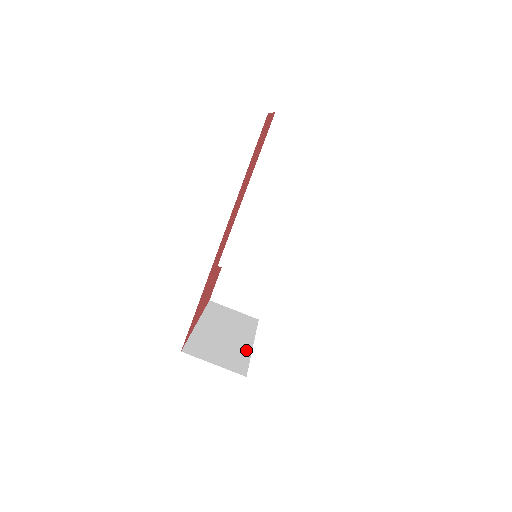
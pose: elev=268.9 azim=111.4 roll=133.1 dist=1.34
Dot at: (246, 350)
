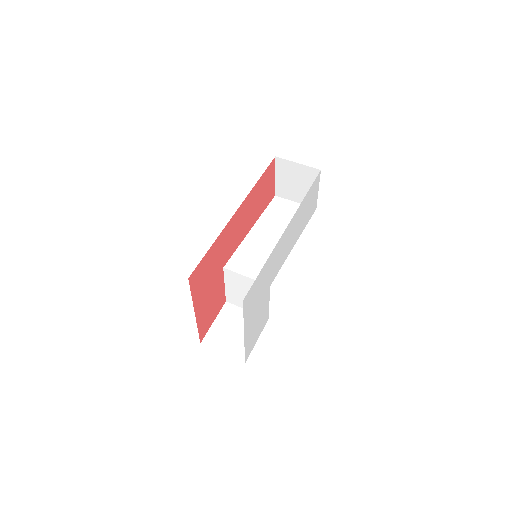
Dot at: occluded
